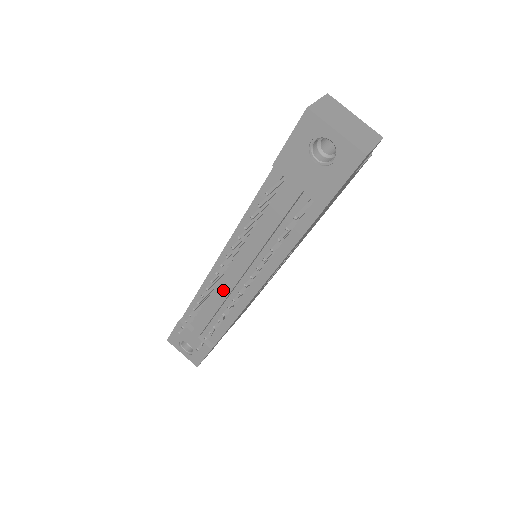
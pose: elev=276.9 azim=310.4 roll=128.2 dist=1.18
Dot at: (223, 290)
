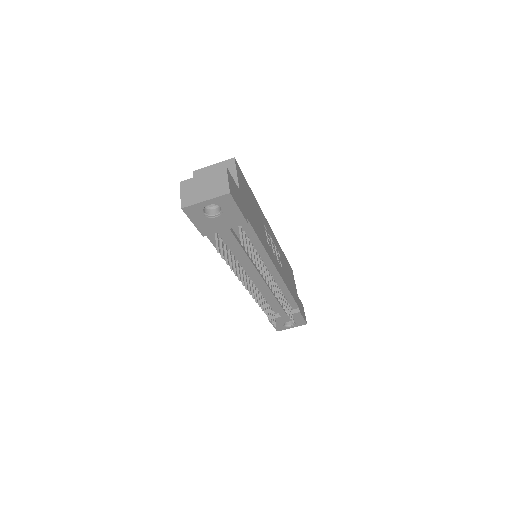
Dot at: (264, 290)
